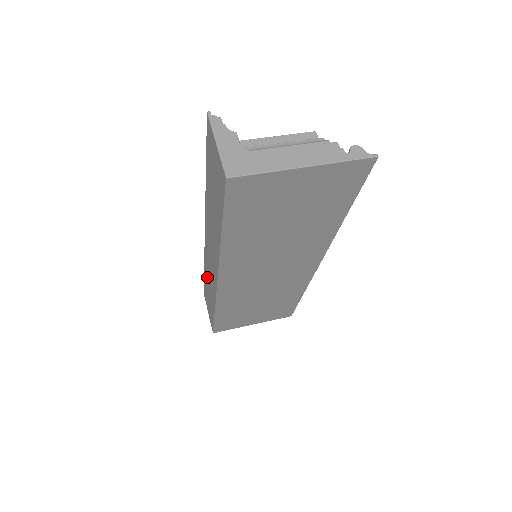
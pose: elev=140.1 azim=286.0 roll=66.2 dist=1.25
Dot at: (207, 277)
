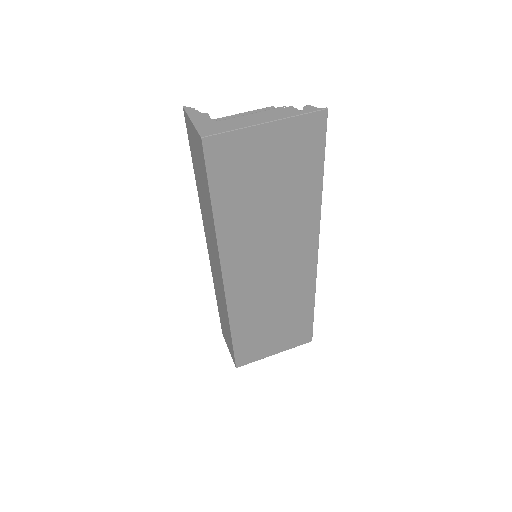
Dot at: (219, 301)
